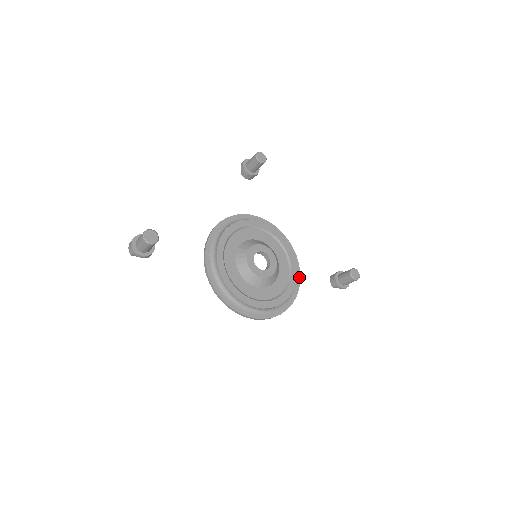
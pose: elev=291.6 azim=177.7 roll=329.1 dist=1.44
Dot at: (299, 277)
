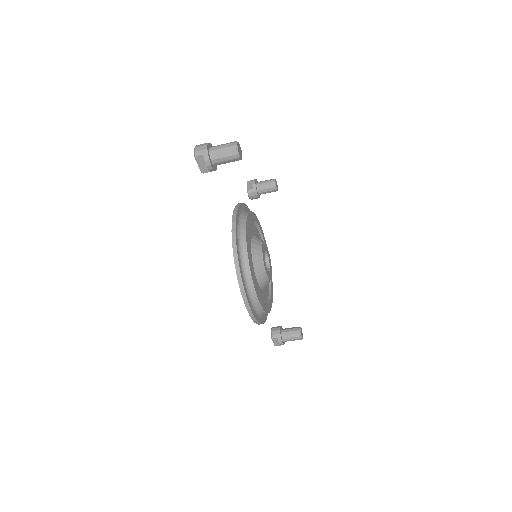
Dot at: occluded
